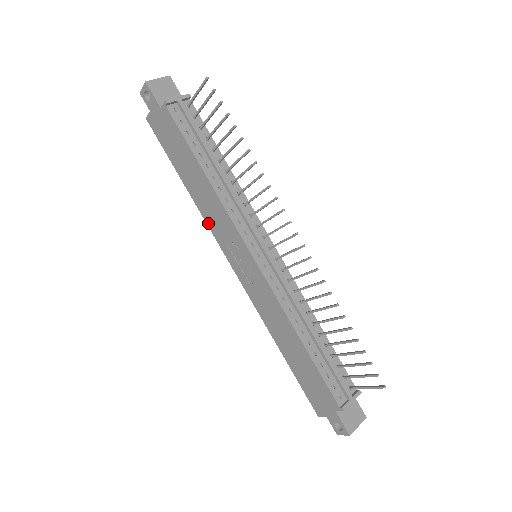
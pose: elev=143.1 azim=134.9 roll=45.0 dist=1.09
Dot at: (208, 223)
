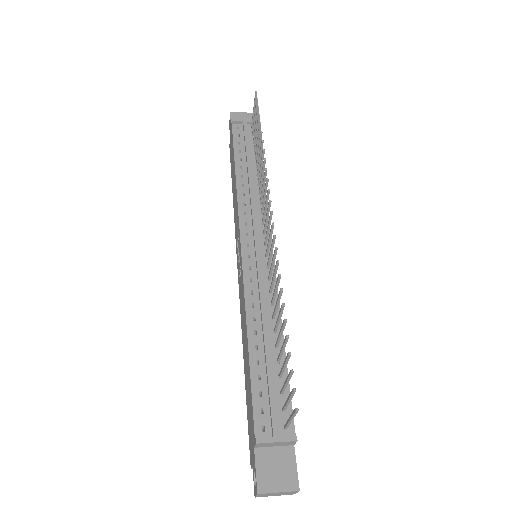
Dot at: (235, 226)
